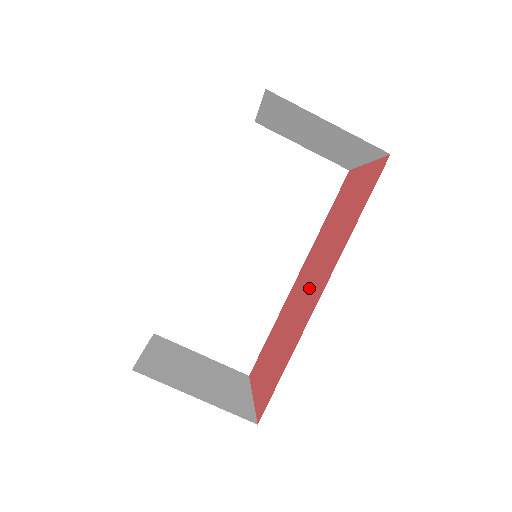
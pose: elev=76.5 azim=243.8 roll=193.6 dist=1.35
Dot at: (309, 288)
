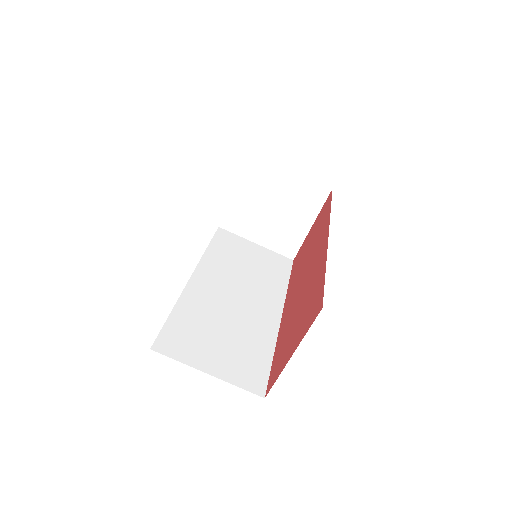
Dot at: (308, 271)
